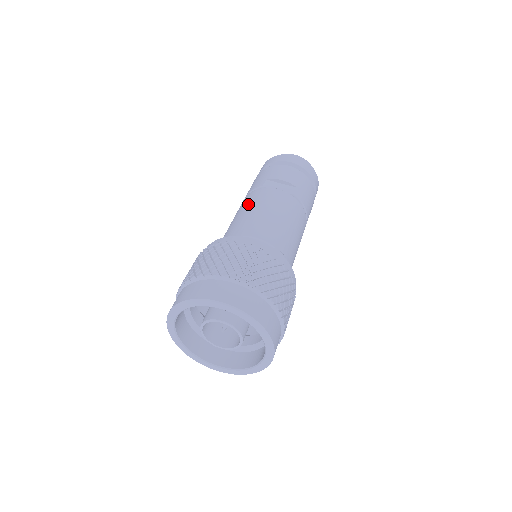
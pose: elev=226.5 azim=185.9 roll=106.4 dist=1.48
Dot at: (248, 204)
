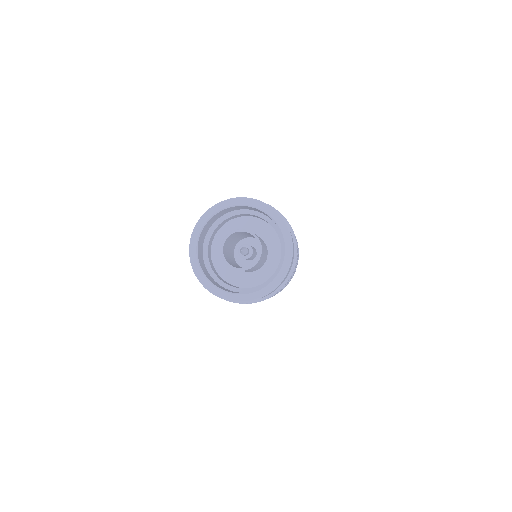
Dot at: occluded
